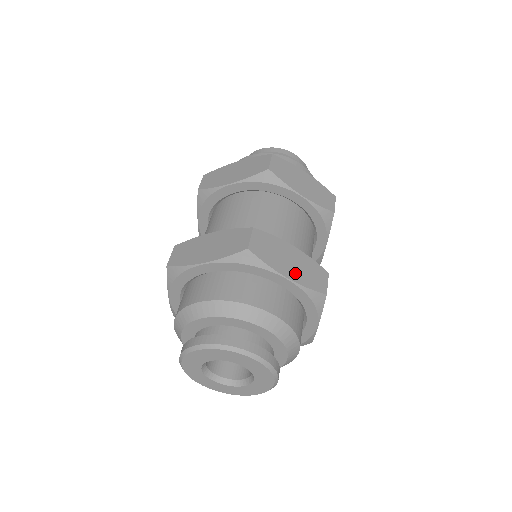
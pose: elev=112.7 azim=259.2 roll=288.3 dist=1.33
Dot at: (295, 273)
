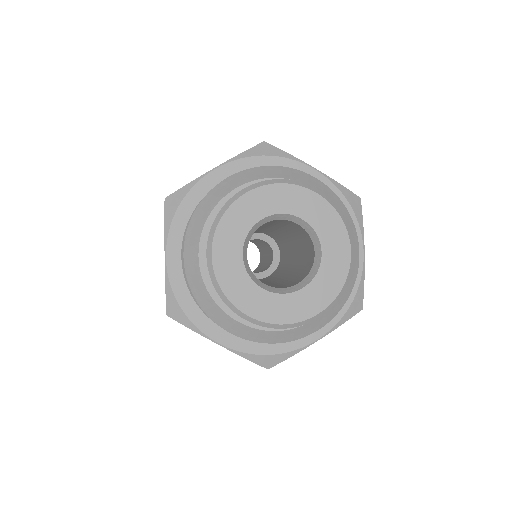
Dot at: occluded
